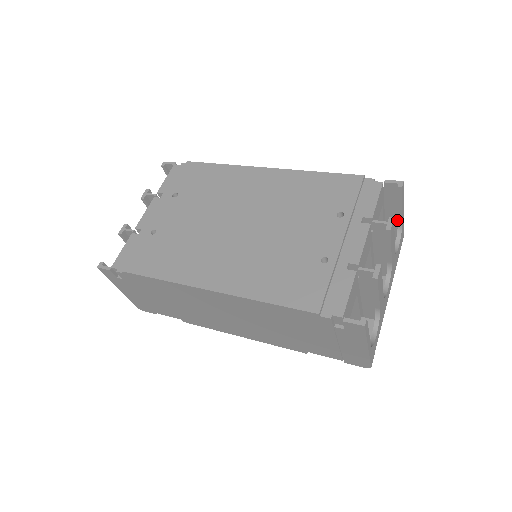
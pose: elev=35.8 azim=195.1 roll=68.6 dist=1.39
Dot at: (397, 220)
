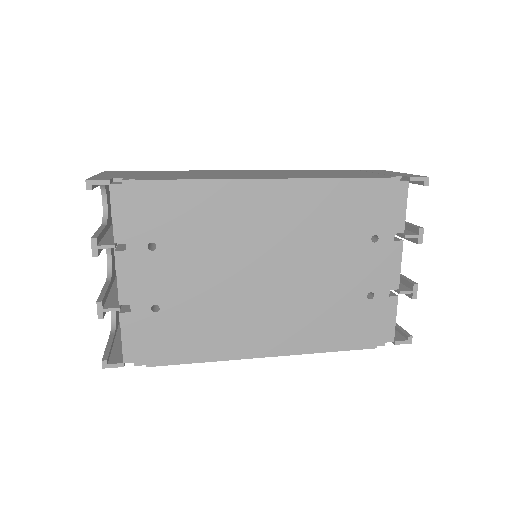
Dot at: occluded
